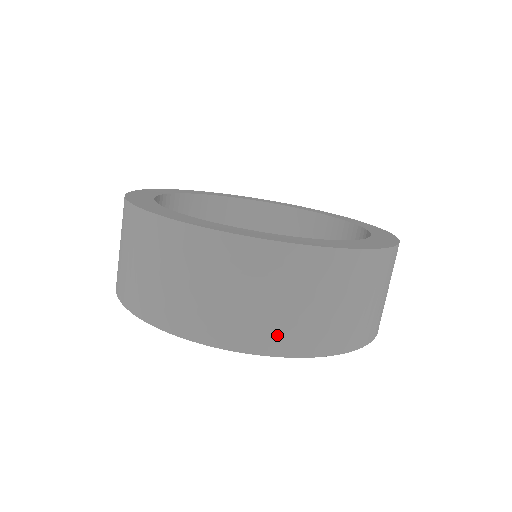
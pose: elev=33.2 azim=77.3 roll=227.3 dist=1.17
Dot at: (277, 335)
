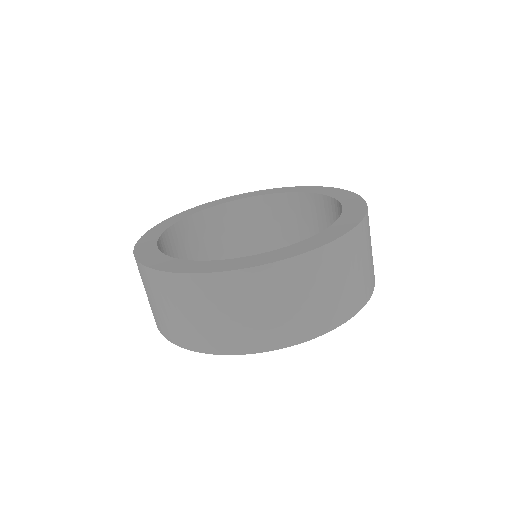
Dot at: (250, 338)
